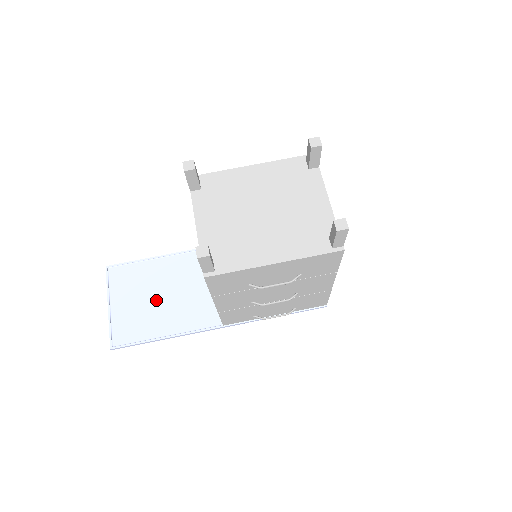
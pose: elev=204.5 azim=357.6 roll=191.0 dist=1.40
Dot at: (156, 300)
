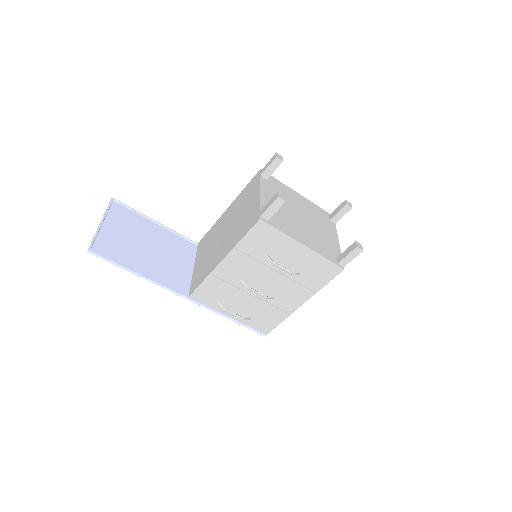
Dot at: (142, 246)
